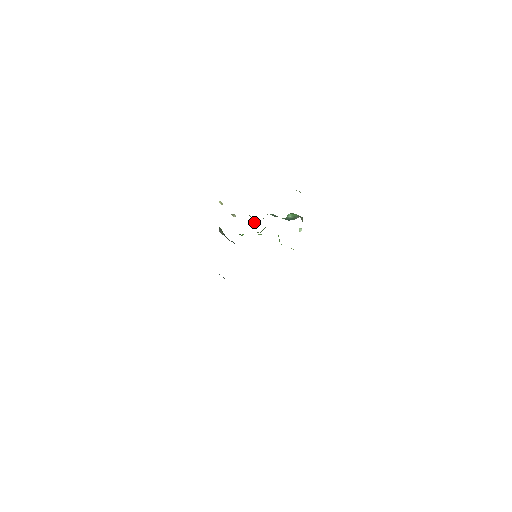
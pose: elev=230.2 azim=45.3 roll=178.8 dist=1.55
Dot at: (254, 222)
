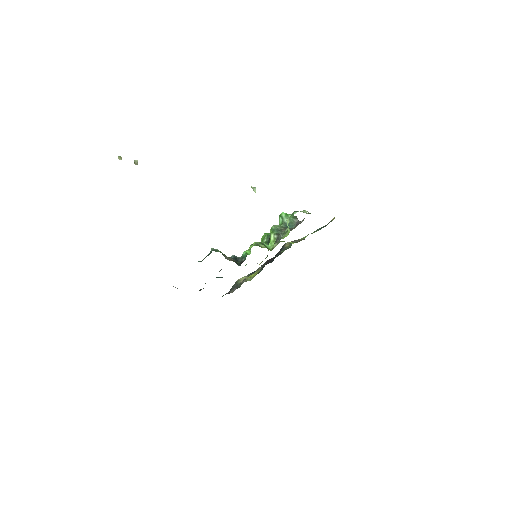
Dot at: (266, 246)
